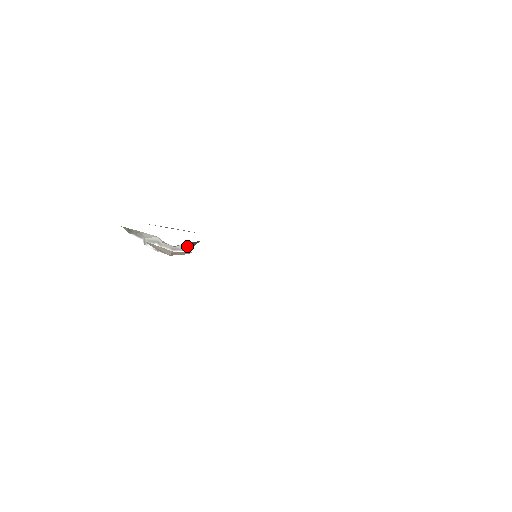
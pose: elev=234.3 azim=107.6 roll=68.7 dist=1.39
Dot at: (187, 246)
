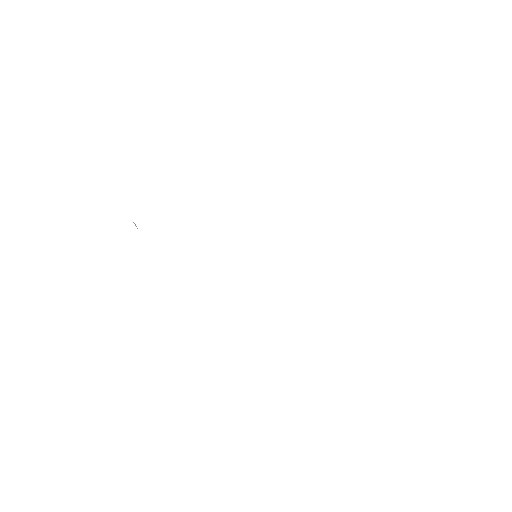
Dot at: occluded
